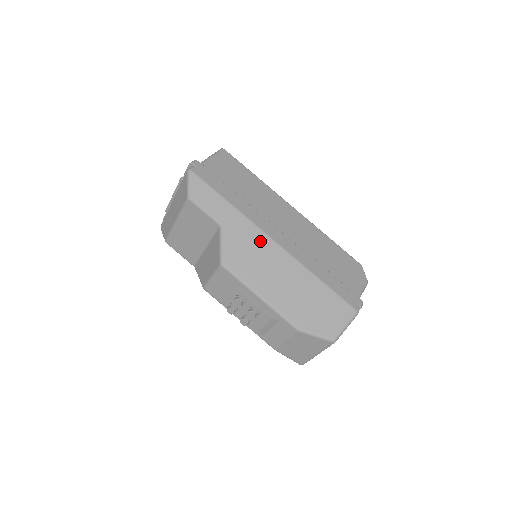
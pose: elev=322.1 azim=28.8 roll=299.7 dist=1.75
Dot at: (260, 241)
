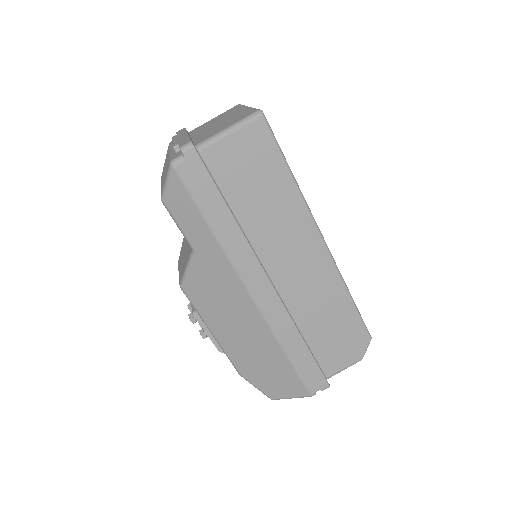
Dot at: (234, 290)
